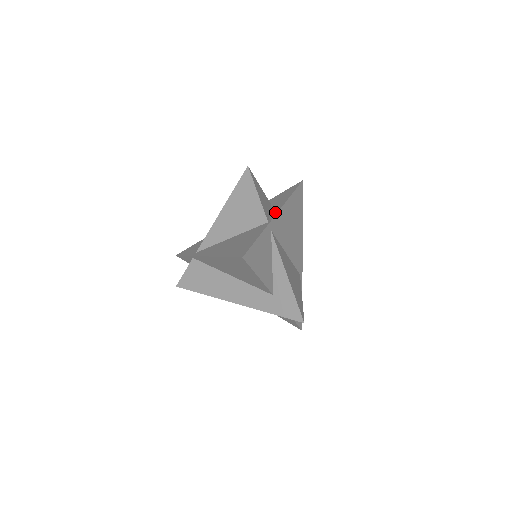
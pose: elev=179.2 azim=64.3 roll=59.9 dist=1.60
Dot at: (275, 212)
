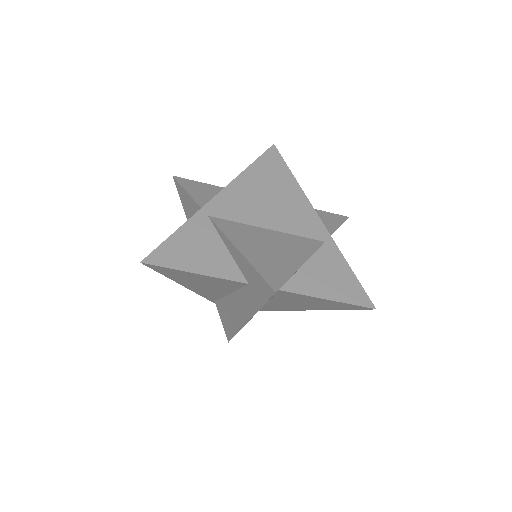
Dot at: (220, 195)
